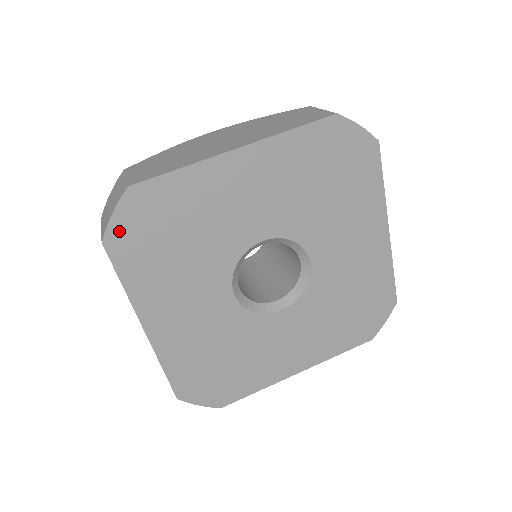
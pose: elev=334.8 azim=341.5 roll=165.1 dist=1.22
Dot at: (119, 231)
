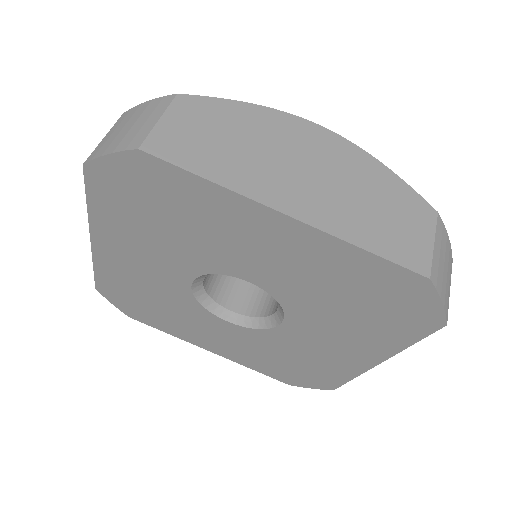
Dot at: (126, 309)
